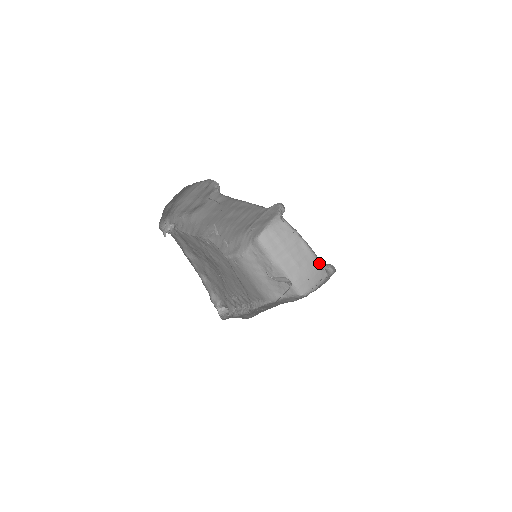
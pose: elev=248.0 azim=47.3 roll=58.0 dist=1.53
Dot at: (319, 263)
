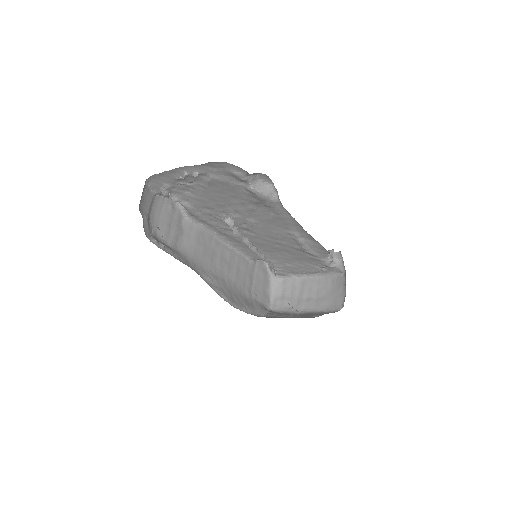
Dot at: (331, 277)
